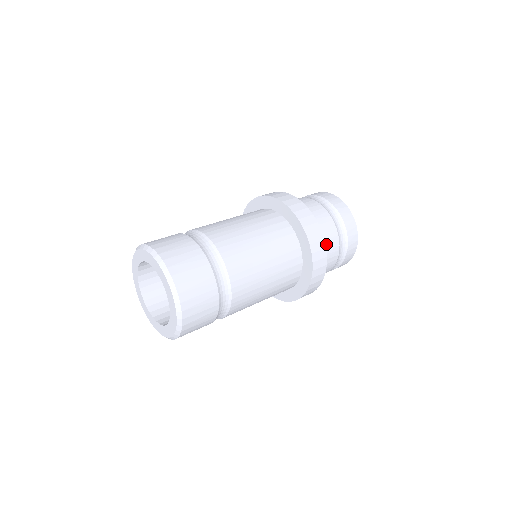
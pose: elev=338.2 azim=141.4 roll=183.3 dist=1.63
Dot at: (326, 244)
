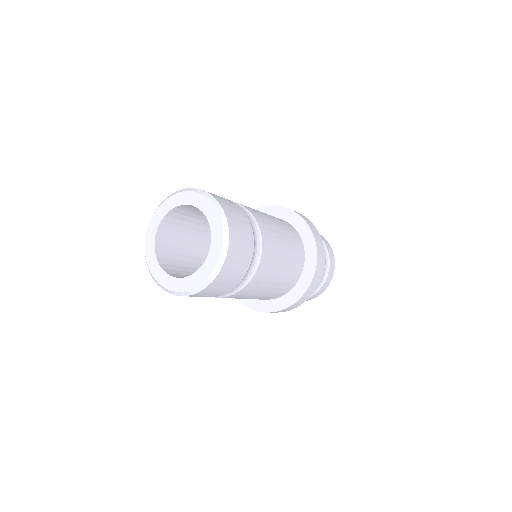
Dot at: occluded
